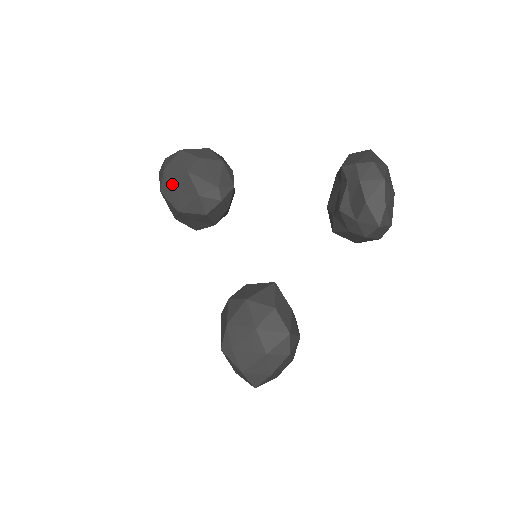
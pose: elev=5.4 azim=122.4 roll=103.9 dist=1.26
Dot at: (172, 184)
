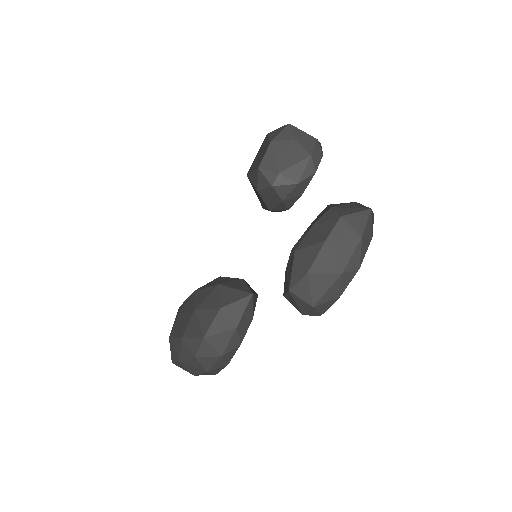
Dot at: (262, 149)
